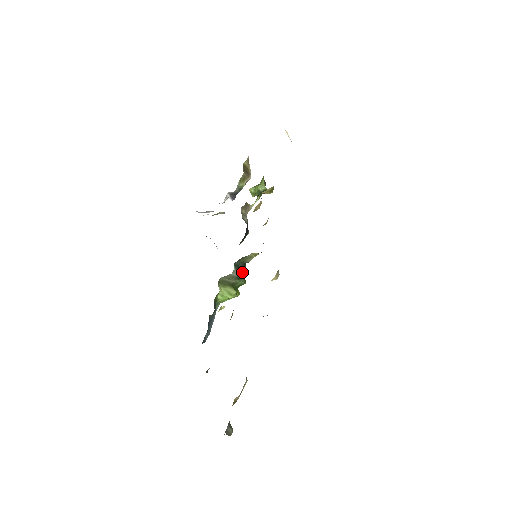
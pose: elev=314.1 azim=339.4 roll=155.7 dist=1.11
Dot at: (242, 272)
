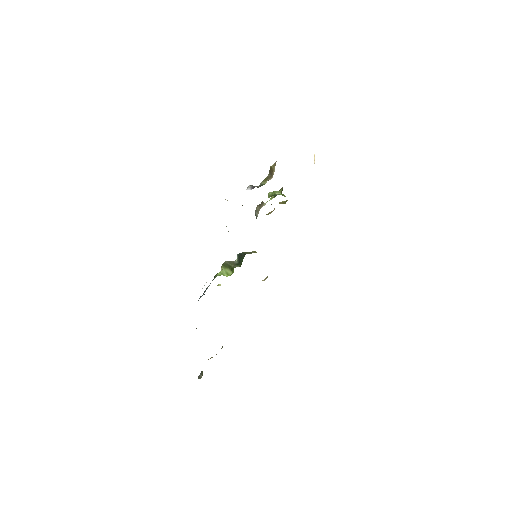
Dot at: (241, 259)
